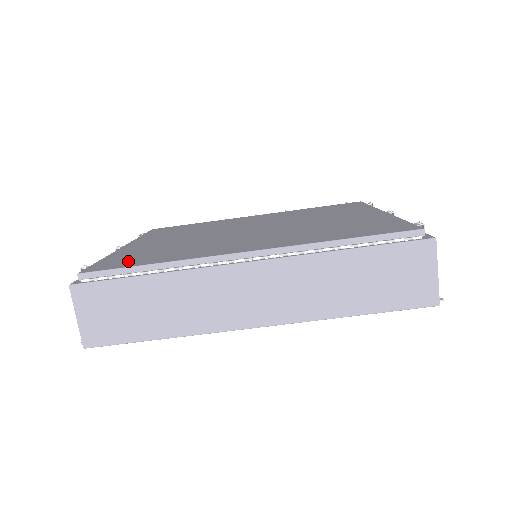
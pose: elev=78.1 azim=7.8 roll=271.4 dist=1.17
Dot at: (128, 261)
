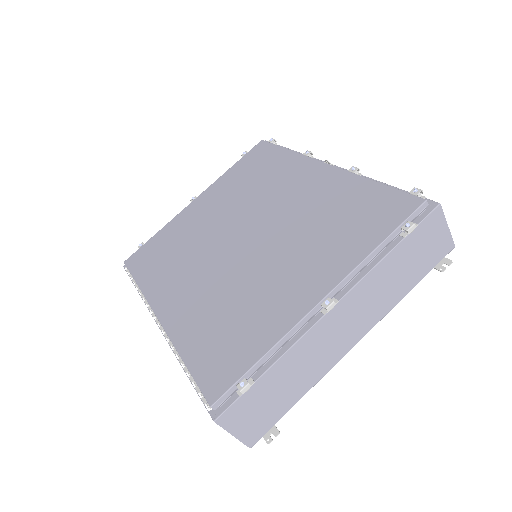
Dot at: (145, 260)
